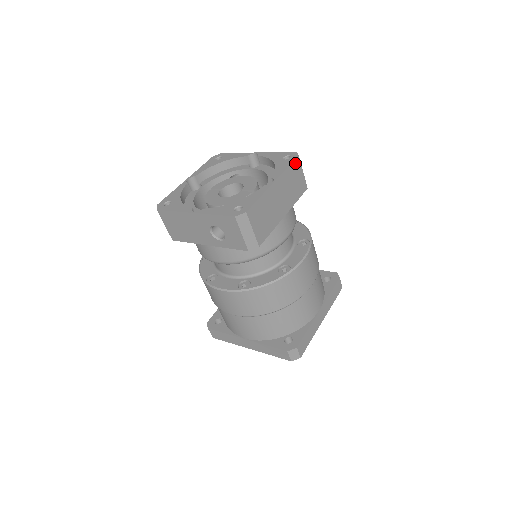
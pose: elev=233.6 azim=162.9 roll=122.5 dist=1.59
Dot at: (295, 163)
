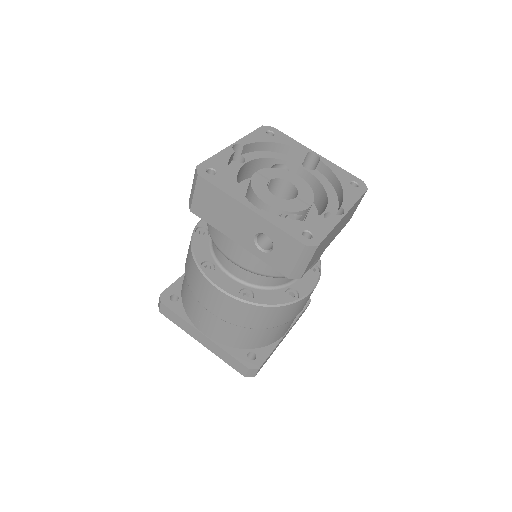
Dot at: (362, 196)
